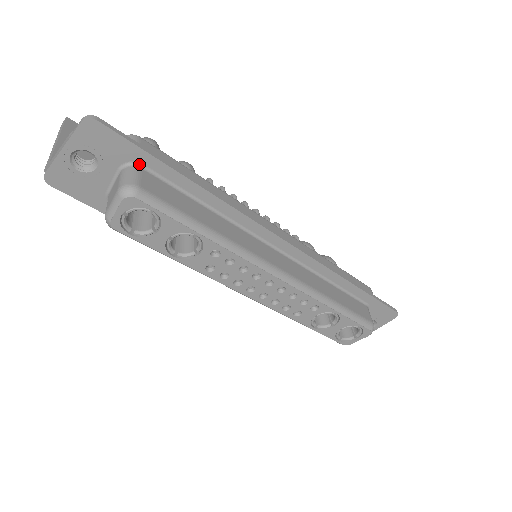
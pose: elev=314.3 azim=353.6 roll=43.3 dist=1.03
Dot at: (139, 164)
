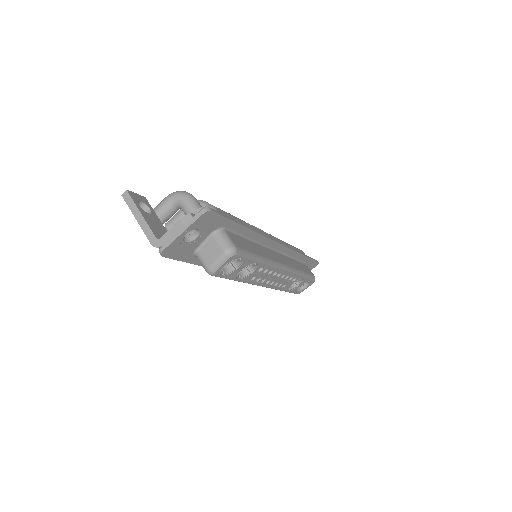
Dot at: (223, 228)
